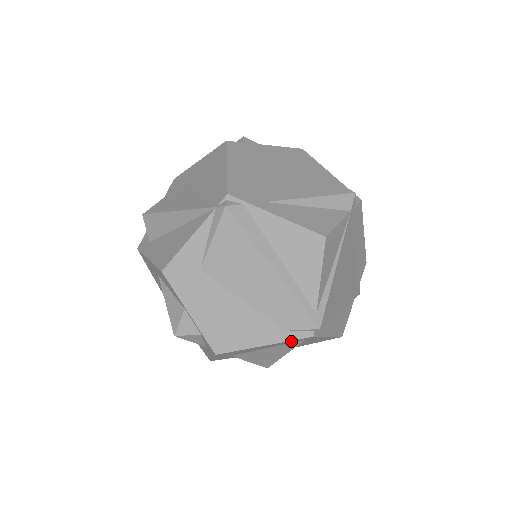
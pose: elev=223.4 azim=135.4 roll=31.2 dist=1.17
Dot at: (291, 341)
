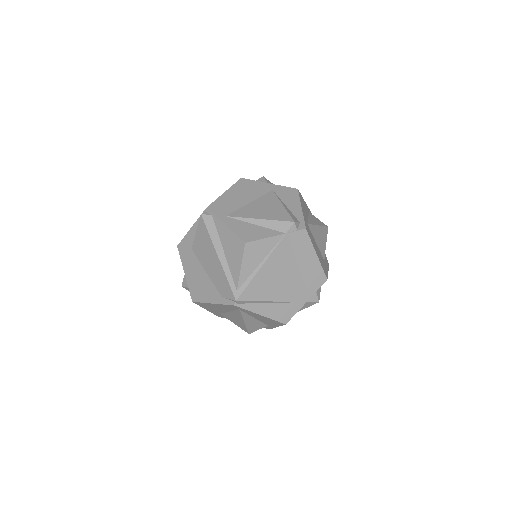
Dot at: (228, 306)
